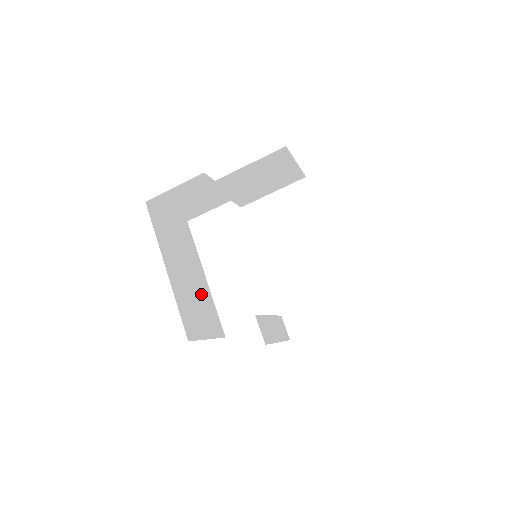
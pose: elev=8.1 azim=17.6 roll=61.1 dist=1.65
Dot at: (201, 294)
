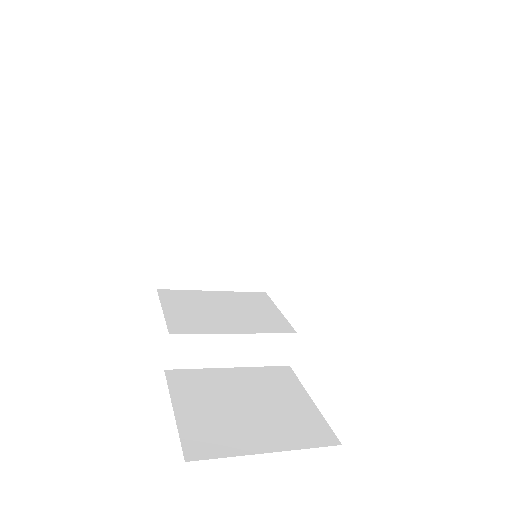
Dot at: (245, 235)
